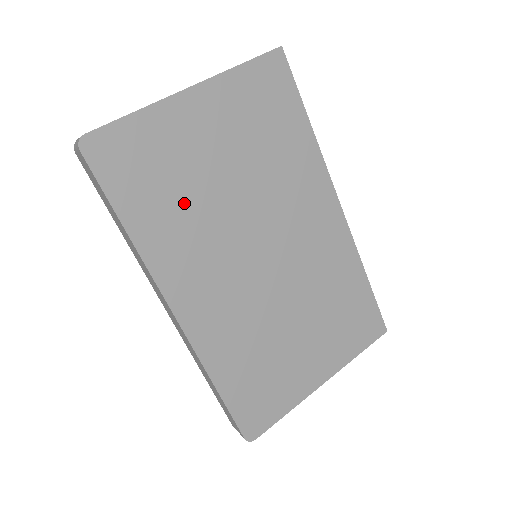
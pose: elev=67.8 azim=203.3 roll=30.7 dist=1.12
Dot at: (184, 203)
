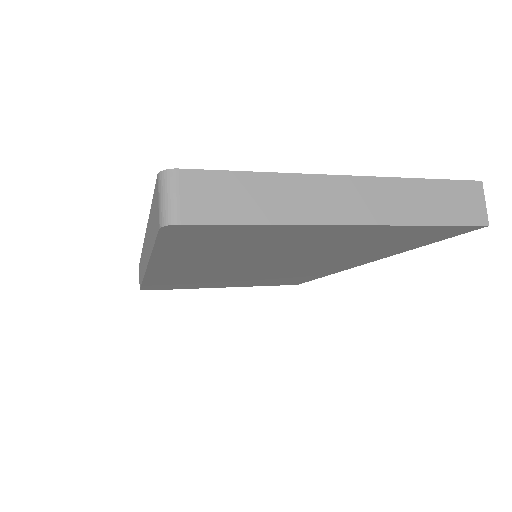
Dot at: (230, 253)
